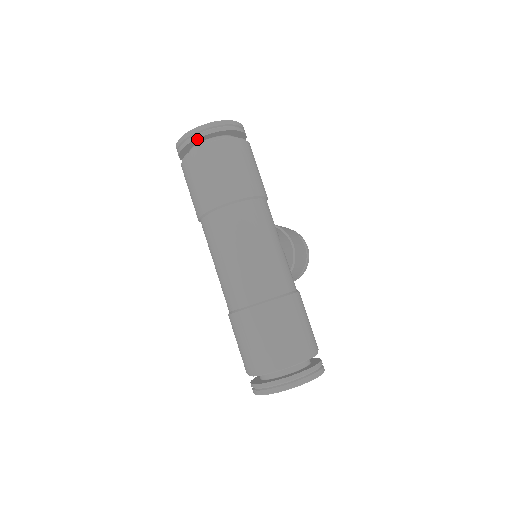
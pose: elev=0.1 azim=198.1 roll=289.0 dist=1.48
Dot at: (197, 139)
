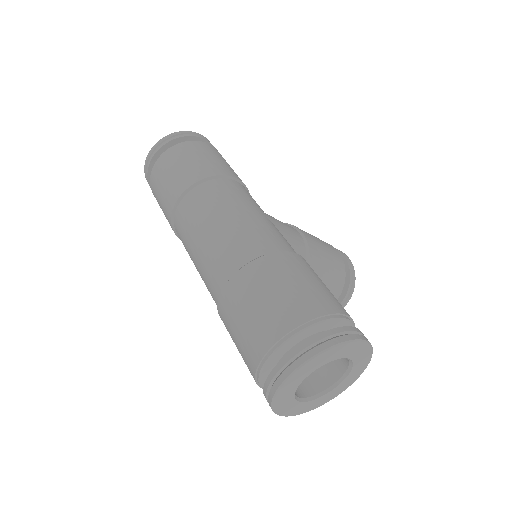
Dot at: (155, 157)
